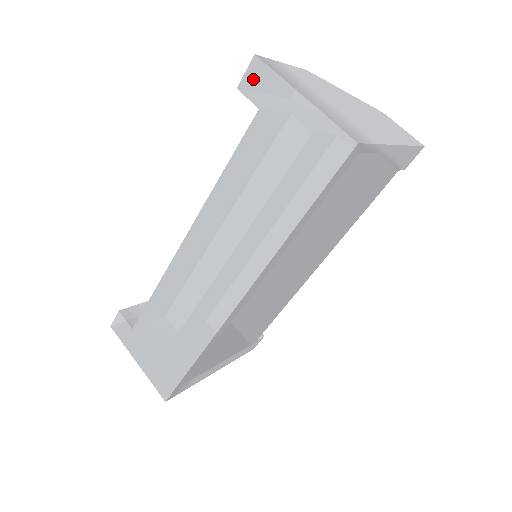
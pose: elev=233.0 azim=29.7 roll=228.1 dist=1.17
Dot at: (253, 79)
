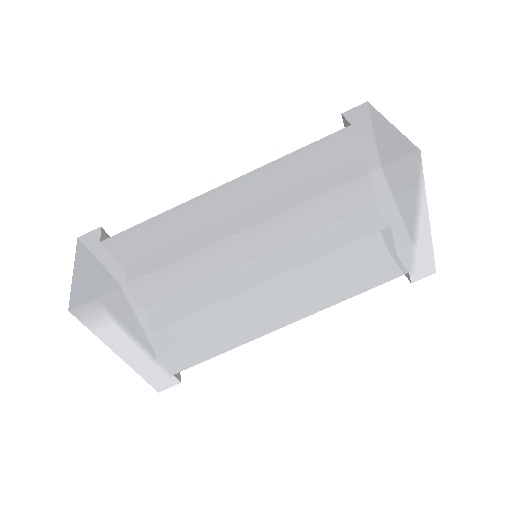
Dot at: (358, 111)
